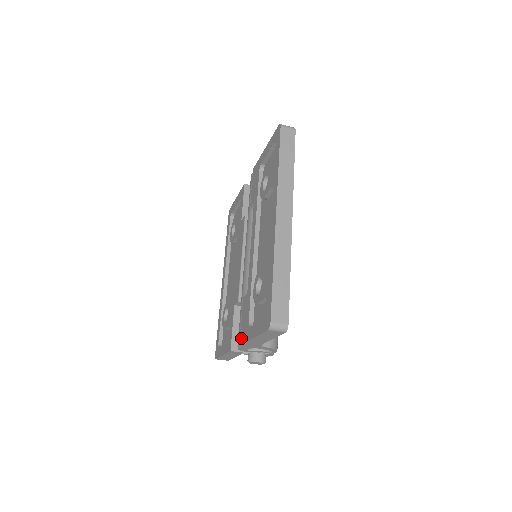
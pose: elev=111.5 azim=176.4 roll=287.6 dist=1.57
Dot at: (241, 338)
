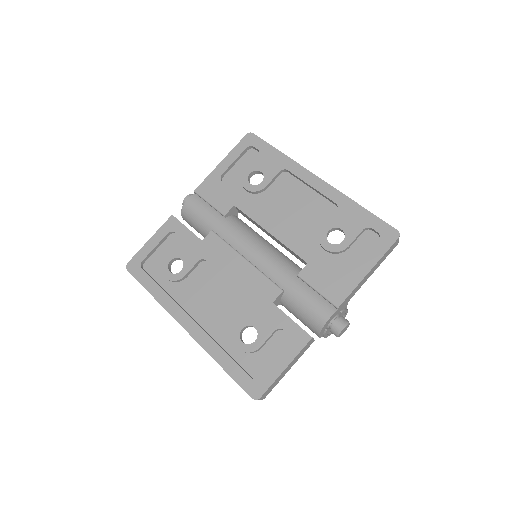
Dot at: (336, 298)
